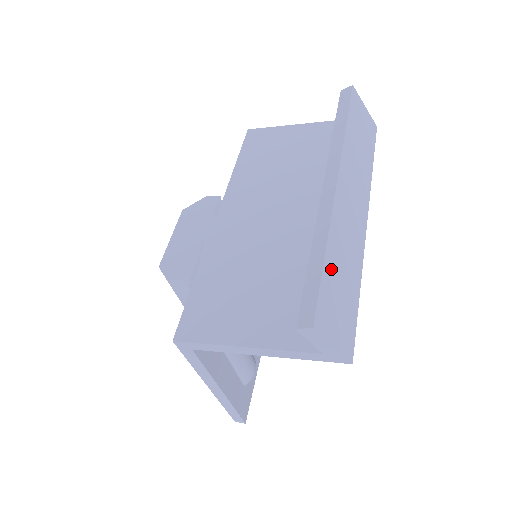
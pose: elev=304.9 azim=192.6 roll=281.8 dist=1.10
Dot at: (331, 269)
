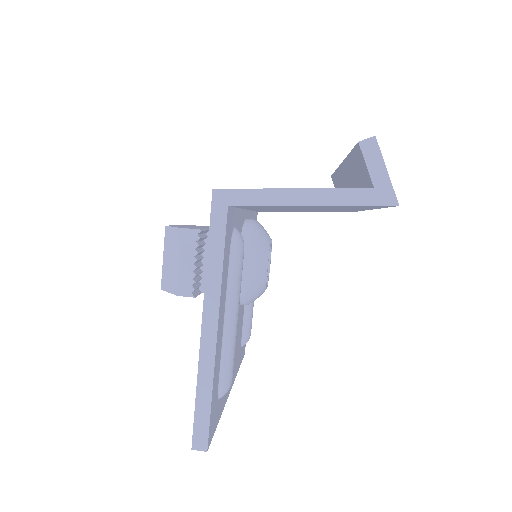
Dot at: occluded
